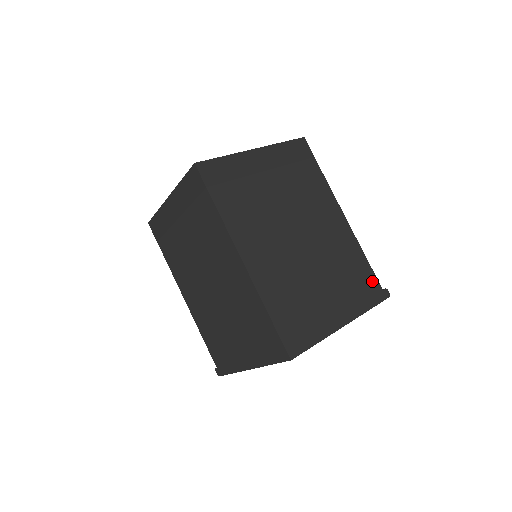
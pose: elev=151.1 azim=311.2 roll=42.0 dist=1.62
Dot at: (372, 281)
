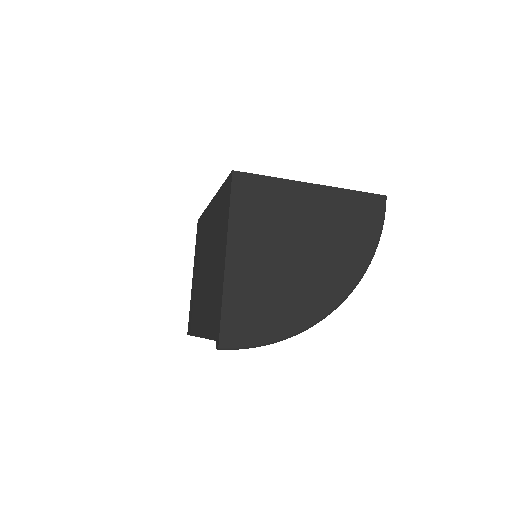
Dot at: occluded
